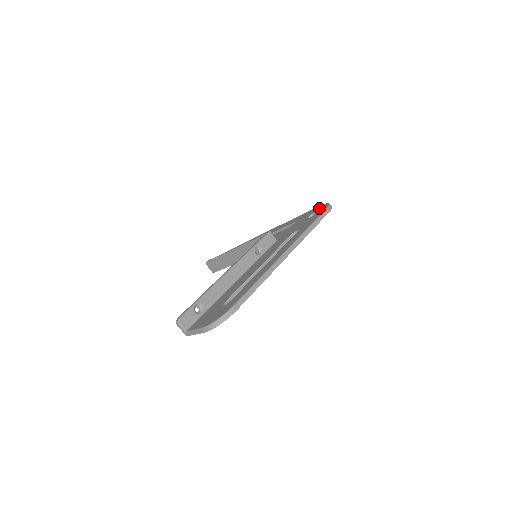
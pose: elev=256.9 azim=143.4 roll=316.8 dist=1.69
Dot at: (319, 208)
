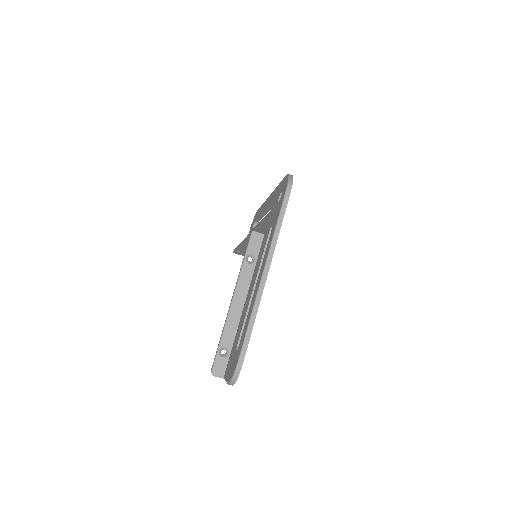
Dot at: (283, 184)
